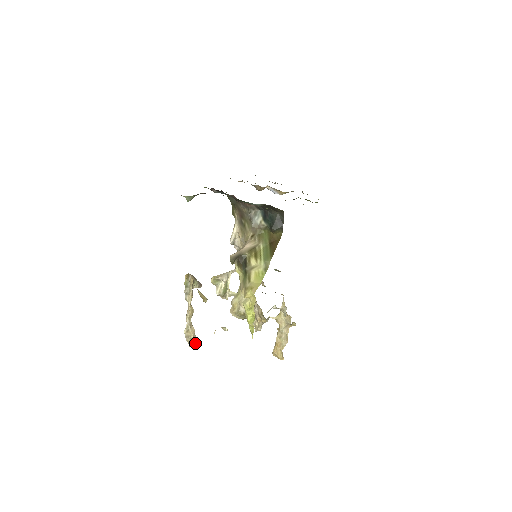
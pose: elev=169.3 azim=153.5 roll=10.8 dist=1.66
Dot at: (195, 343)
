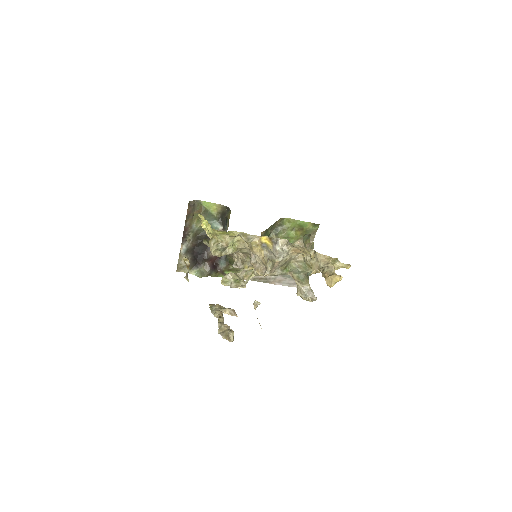
Dot at: (230, 331)
